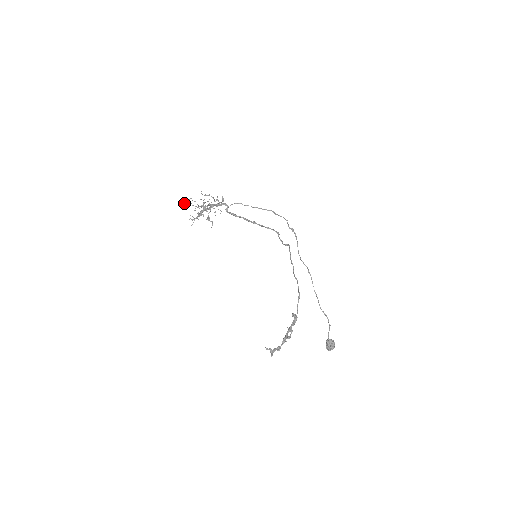
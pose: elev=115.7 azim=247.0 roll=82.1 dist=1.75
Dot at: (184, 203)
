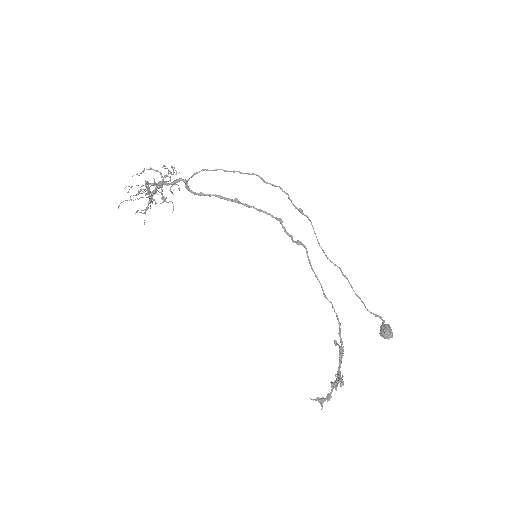
Dot at: (119, 206)
